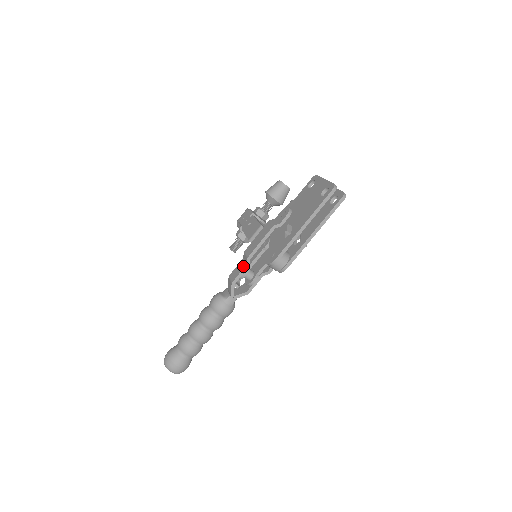
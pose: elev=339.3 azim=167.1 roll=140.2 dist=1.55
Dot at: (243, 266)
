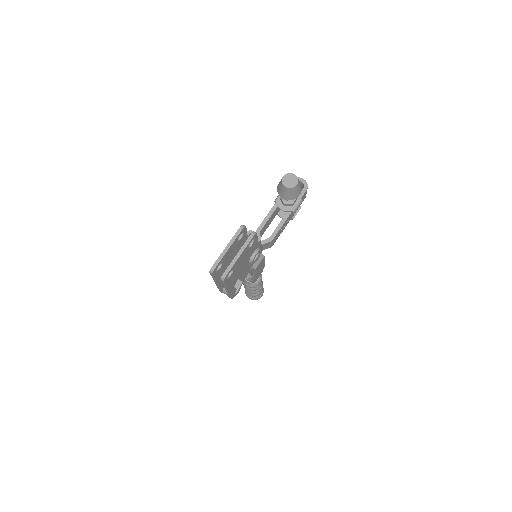
Dot at: occluded
